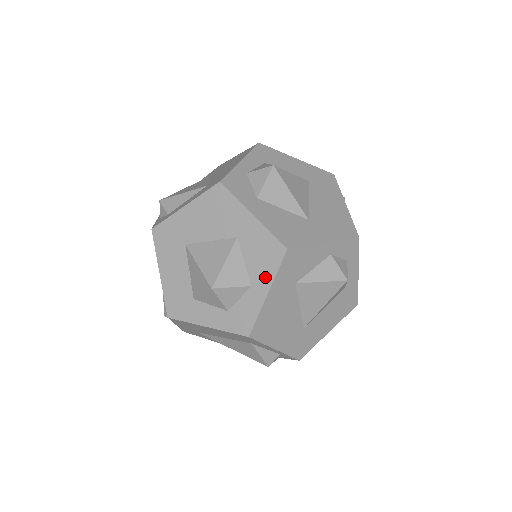
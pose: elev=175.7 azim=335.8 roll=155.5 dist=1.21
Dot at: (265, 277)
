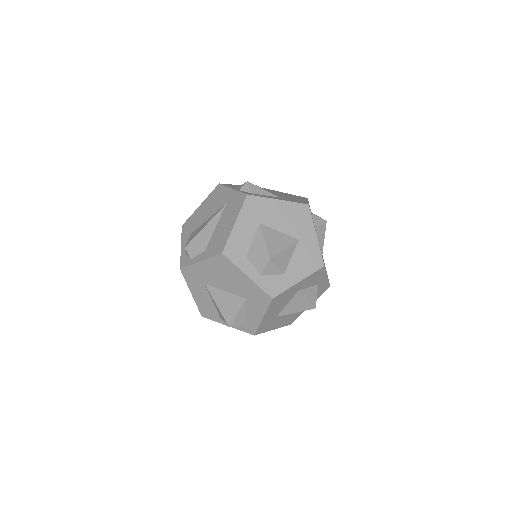
Dot at: (322, 278)
